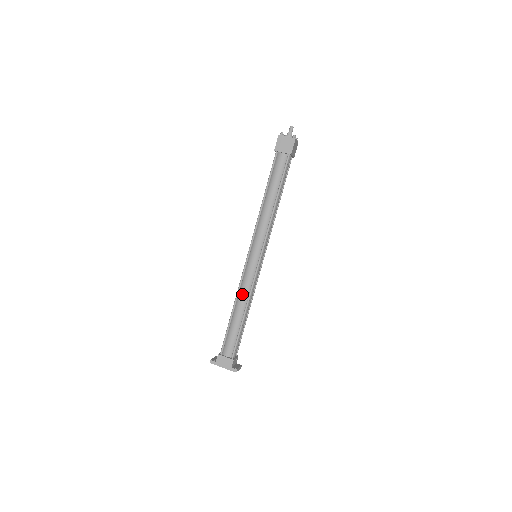
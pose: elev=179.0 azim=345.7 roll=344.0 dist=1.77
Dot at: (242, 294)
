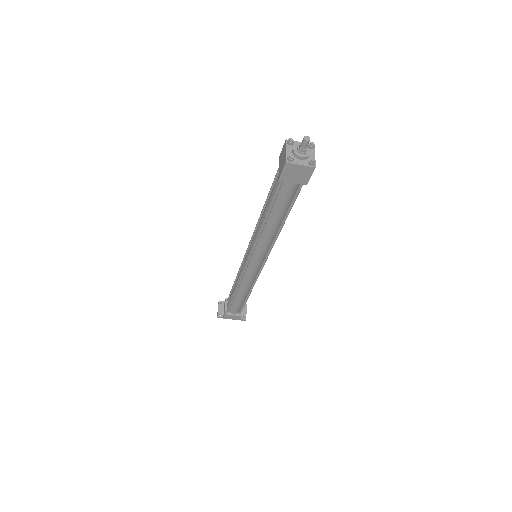
Dot at: (244, 285)
